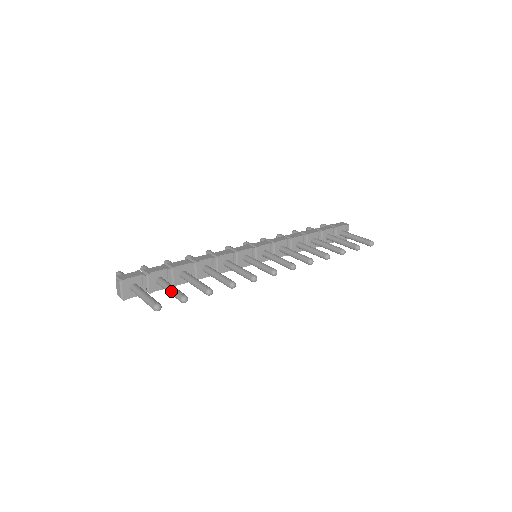
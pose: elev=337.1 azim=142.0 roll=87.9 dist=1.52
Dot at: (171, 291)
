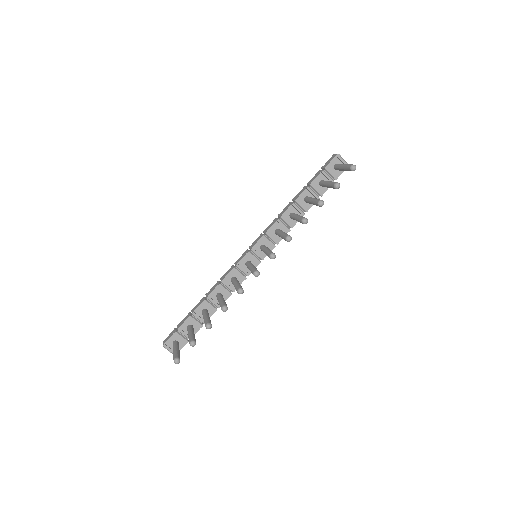
Dot at: occluded
